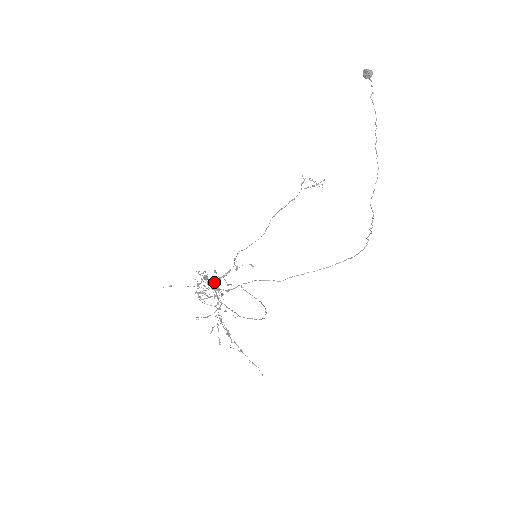
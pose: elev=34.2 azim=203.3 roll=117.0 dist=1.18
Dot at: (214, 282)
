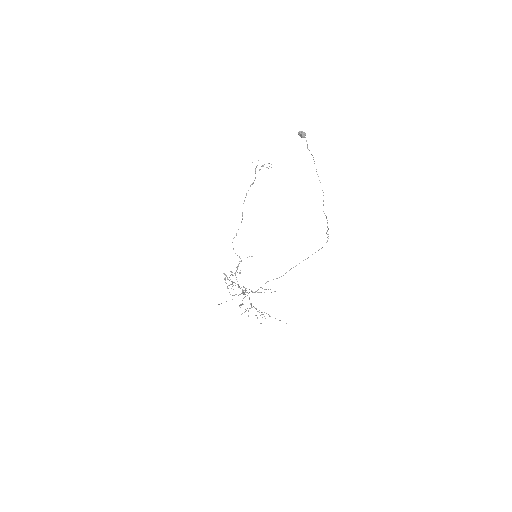
Dot at: (239, 286)
